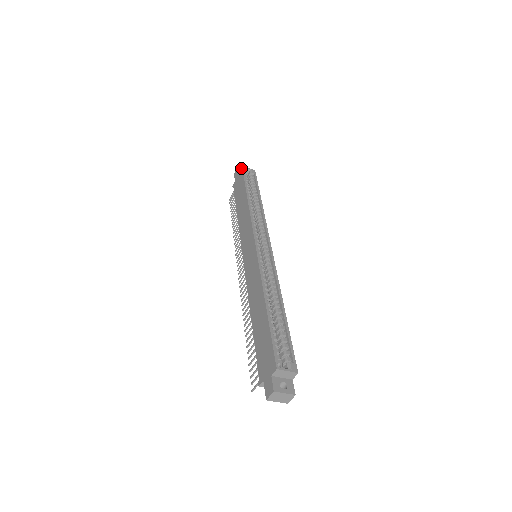
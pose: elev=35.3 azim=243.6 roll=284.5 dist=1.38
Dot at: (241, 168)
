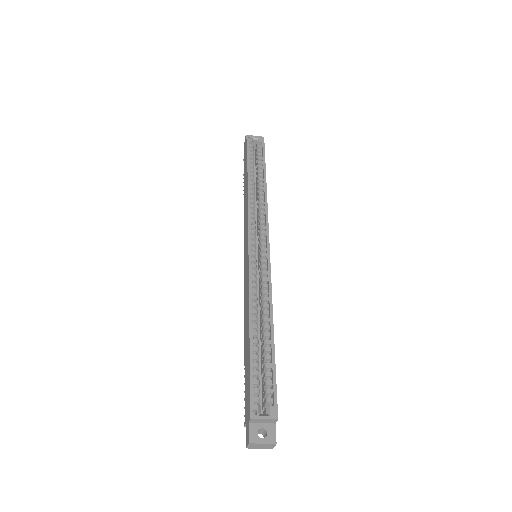
Dot at: (246, 139)
